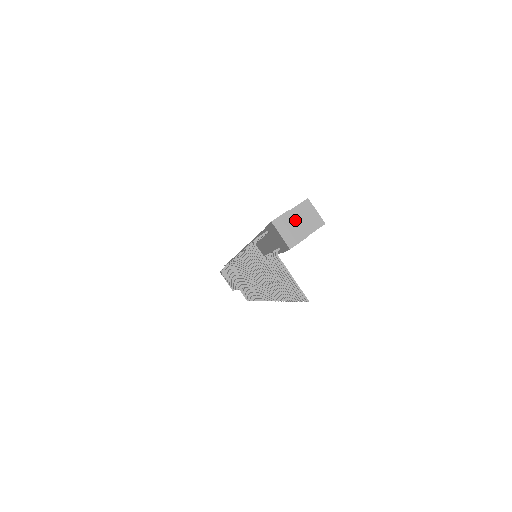
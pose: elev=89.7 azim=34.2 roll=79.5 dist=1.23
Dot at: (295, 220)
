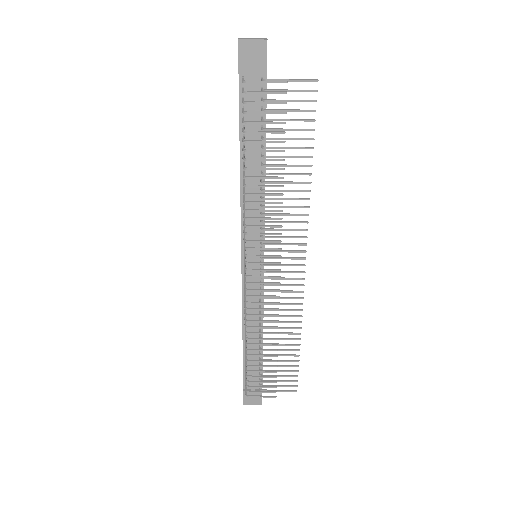
Dot at: (249, 38)
